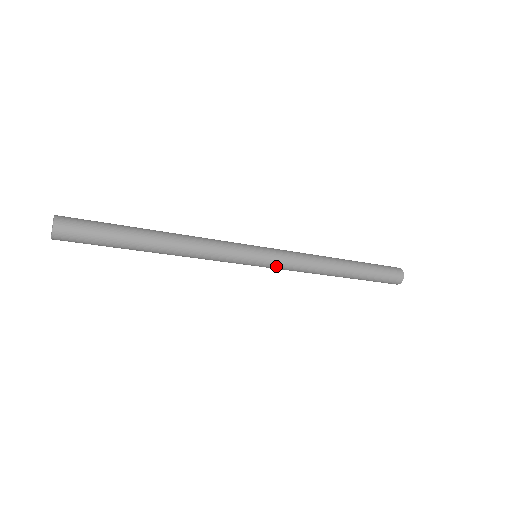
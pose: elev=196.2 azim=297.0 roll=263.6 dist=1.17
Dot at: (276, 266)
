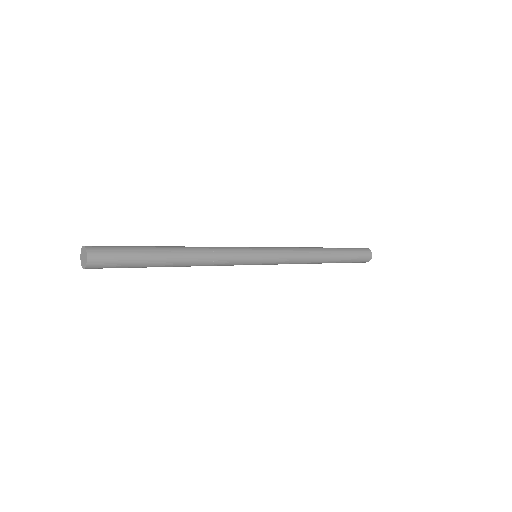
Dot at: (269, 264)
